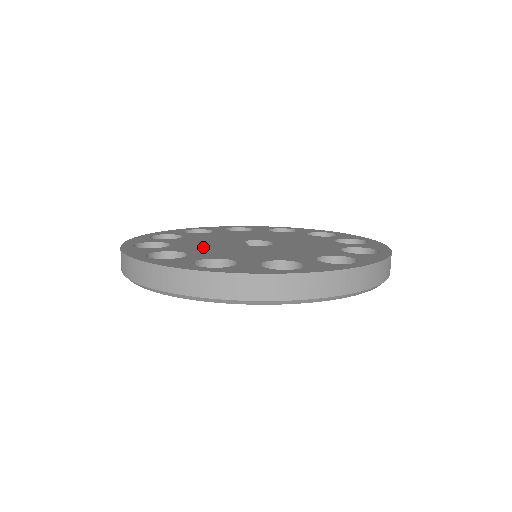
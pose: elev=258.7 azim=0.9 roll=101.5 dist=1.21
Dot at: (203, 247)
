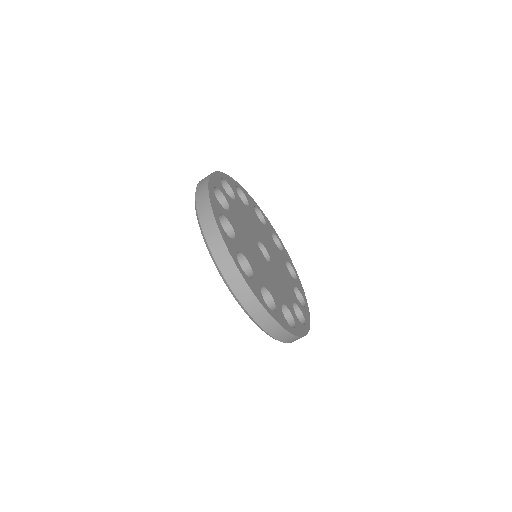
Dot at: (262, 270)
